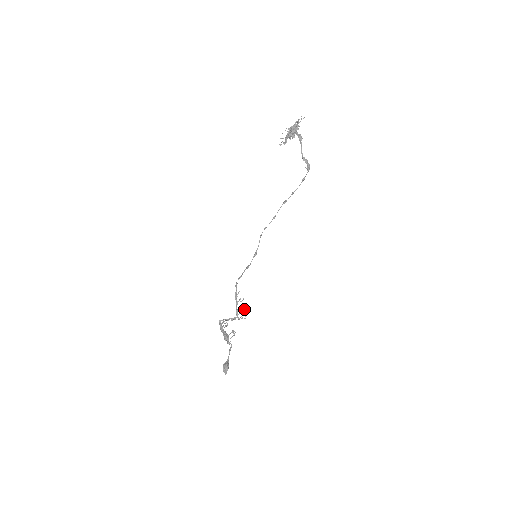
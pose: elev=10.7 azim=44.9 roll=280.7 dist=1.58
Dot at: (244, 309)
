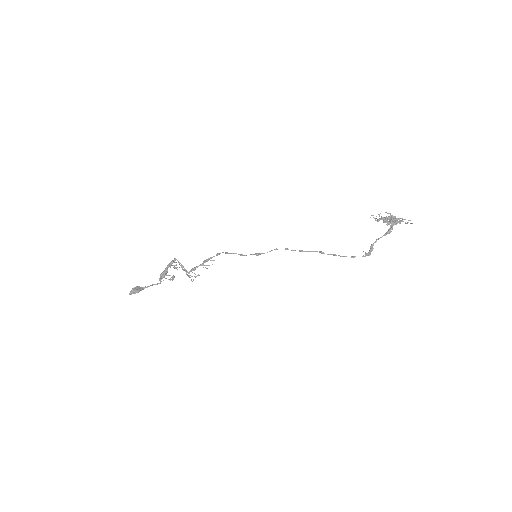
Dot at: occluded
